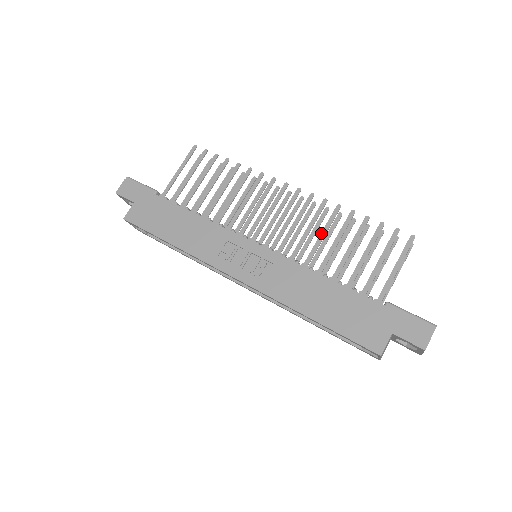
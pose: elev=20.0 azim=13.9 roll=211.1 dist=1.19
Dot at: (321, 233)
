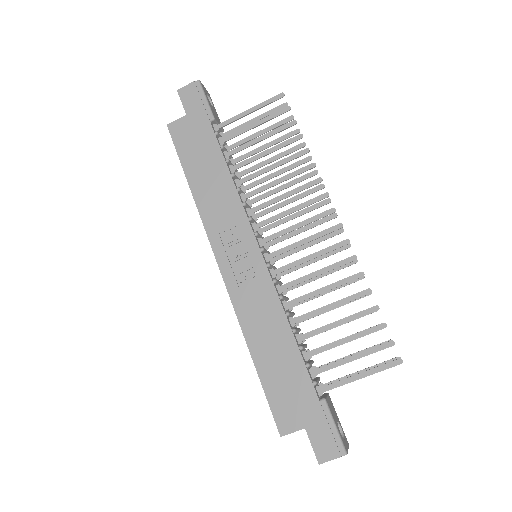
Dot at: (324, 287)
